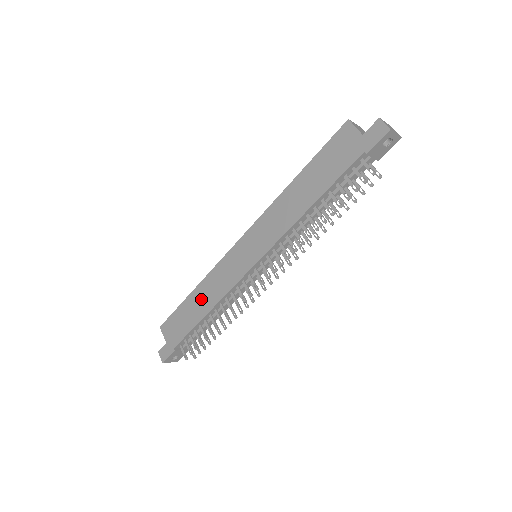
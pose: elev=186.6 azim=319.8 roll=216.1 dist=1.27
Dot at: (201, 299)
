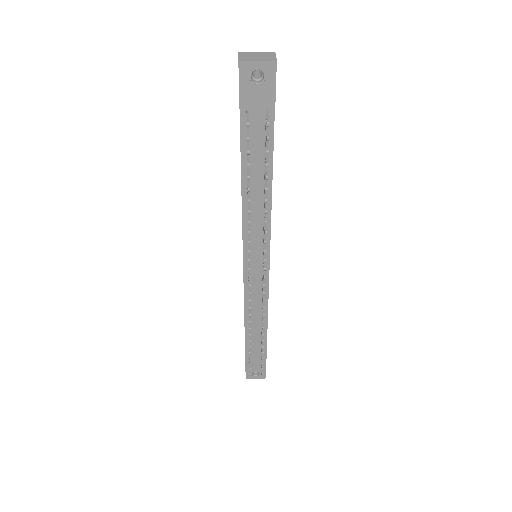
Dot at: occluded
